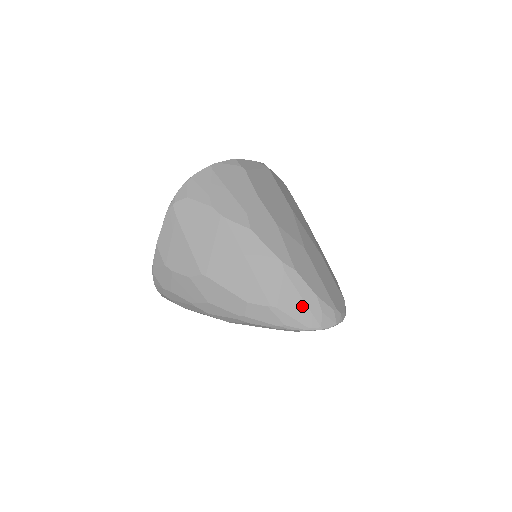
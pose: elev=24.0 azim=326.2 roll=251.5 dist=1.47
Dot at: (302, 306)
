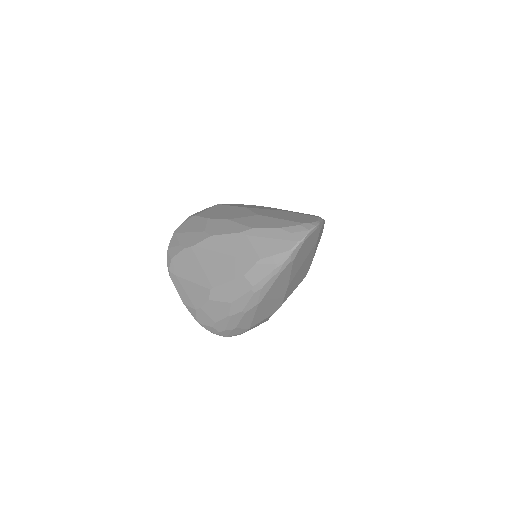
Dot at: (275, 242)
